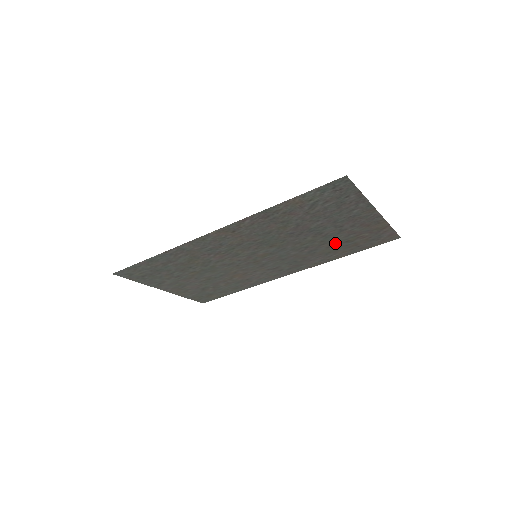
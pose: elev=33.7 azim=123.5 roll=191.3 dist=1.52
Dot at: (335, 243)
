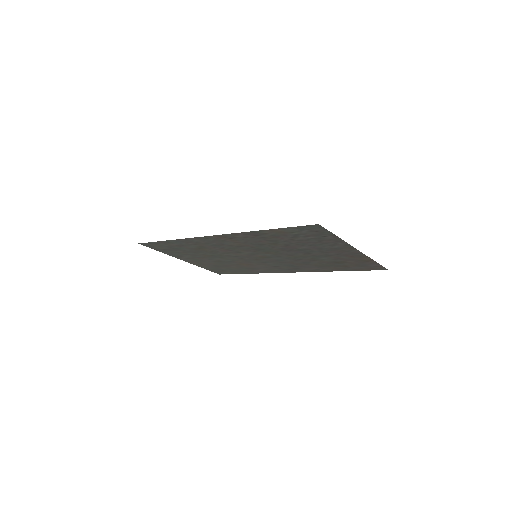
Dot at: (326, 261)
